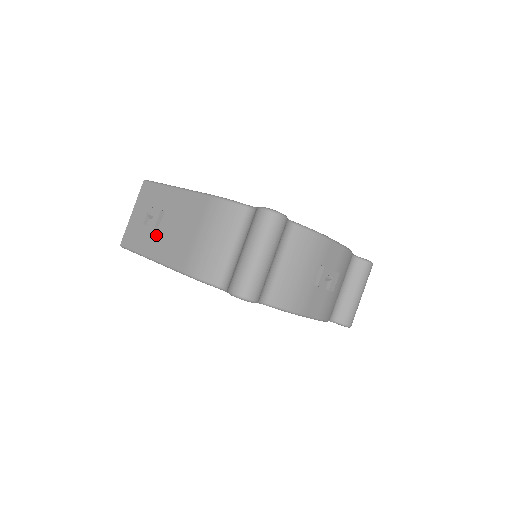
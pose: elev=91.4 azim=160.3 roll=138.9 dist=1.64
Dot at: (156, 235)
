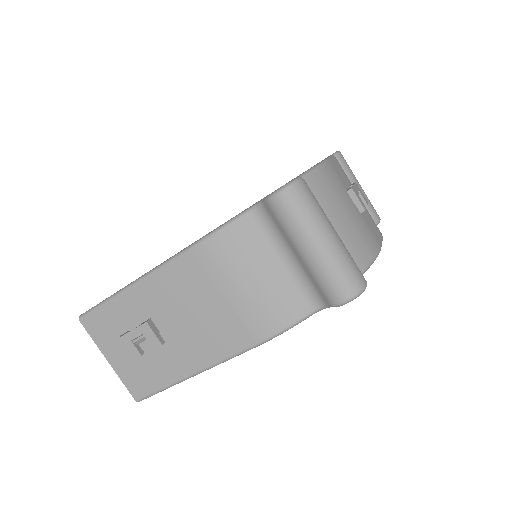
Dot at: (171, 349)
